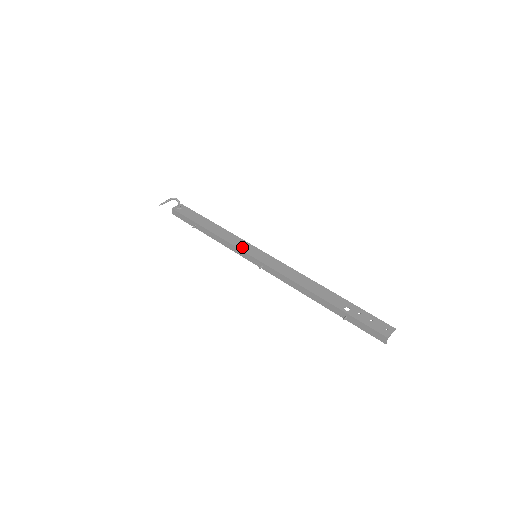
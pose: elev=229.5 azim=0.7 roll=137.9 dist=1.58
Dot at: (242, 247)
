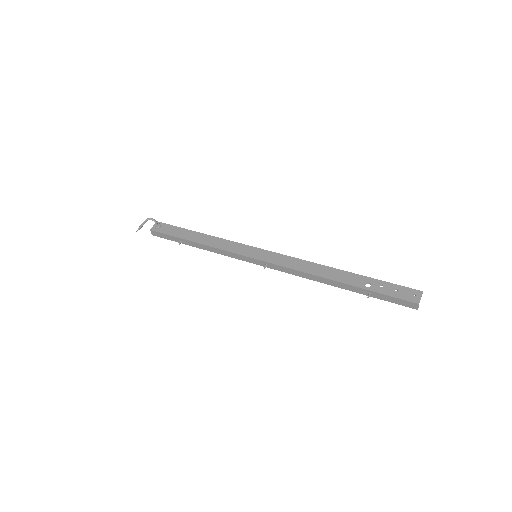
Dot at: (238, 251)
